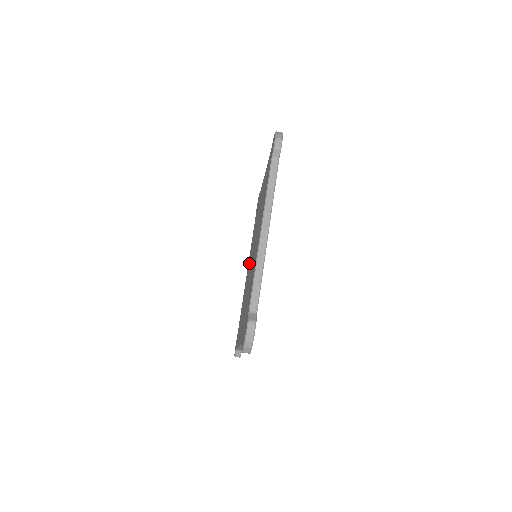
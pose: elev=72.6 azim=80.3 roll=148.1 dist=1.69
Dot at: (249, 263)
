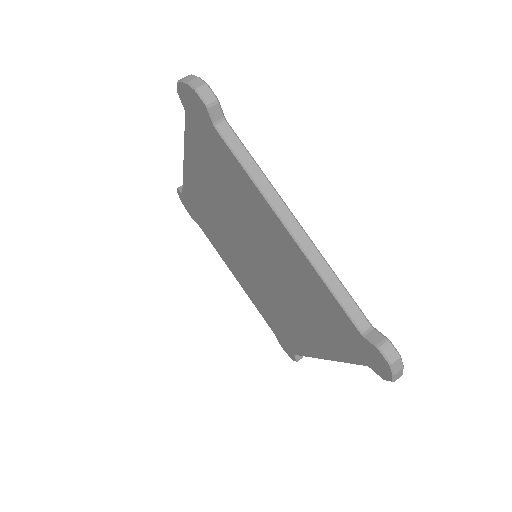
Dot at: (291, 318)
